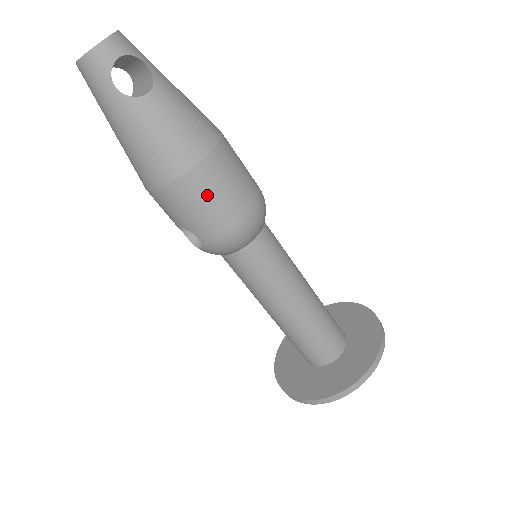
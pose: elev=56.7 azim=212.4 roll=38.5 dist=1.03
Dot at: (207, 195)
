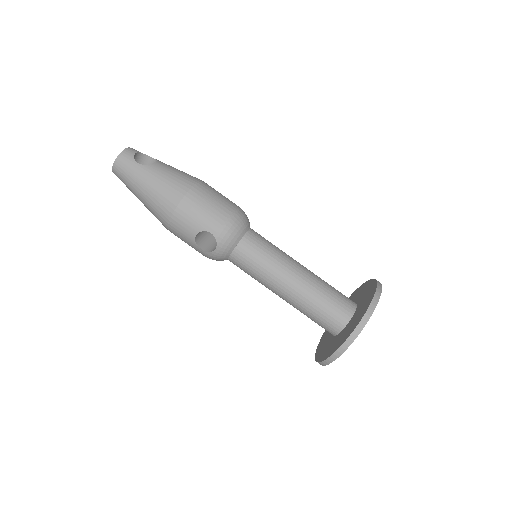
Dot at: (207, 200)
